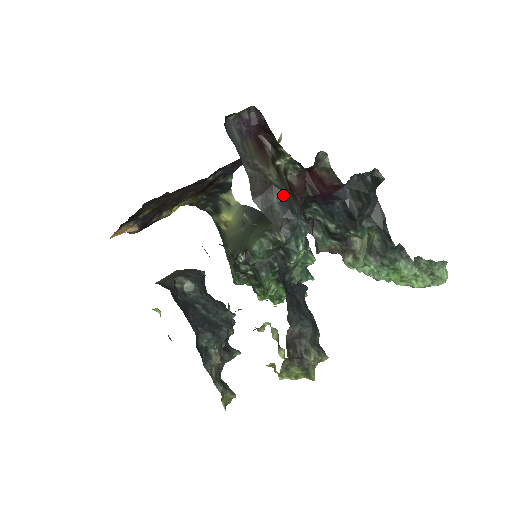
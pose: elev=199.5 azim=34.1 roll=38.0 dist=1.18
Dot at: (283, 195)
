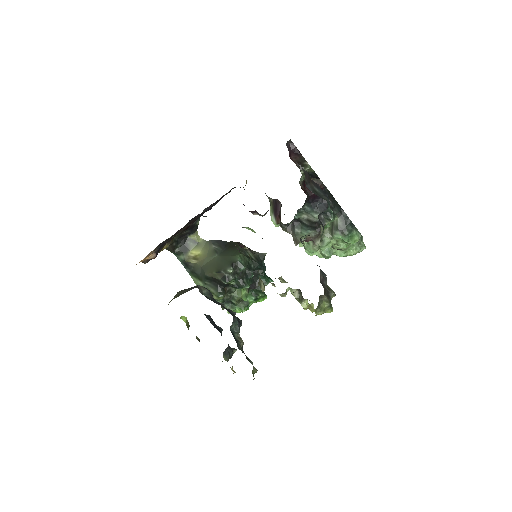
Dot at: (317, 184)
